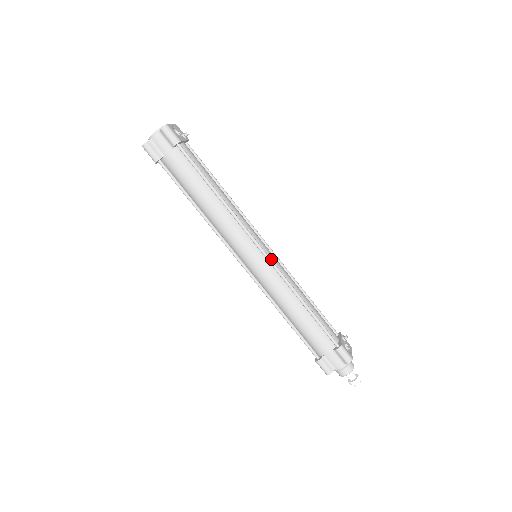
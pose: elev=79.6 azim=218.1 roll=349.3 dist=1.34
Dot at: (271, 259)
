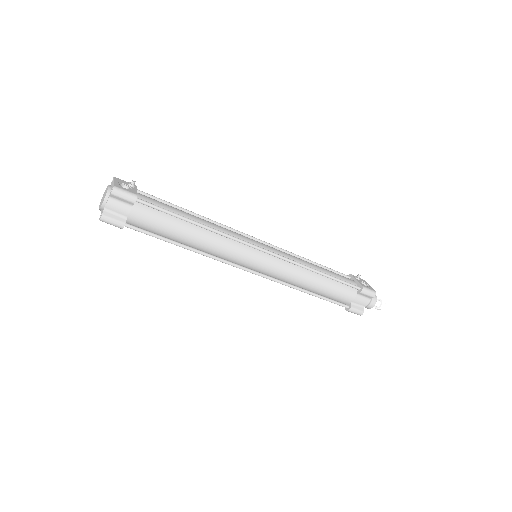
Dot at: occluded
